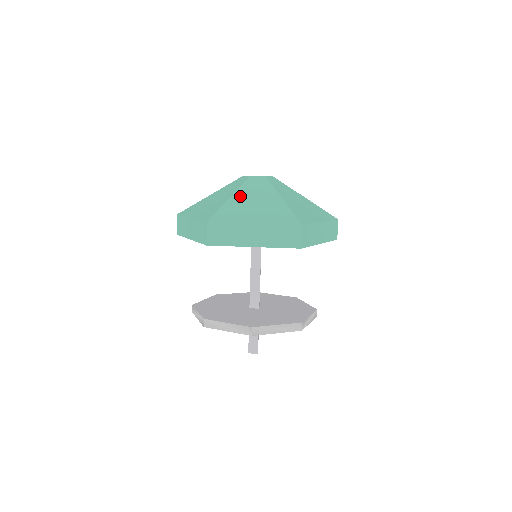
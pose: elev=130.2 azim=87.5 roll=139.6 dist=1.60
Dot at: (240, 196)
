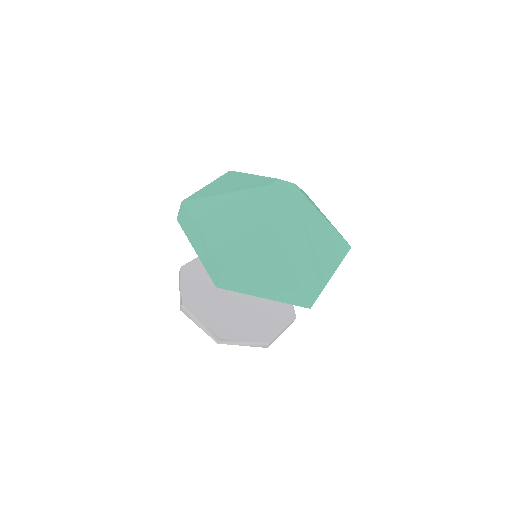
Dot at: (232, 199)
